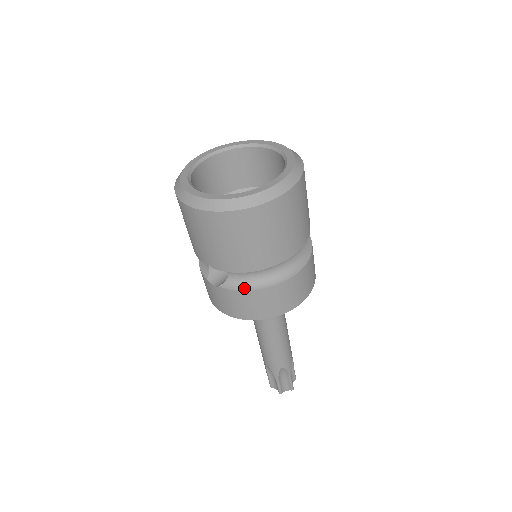
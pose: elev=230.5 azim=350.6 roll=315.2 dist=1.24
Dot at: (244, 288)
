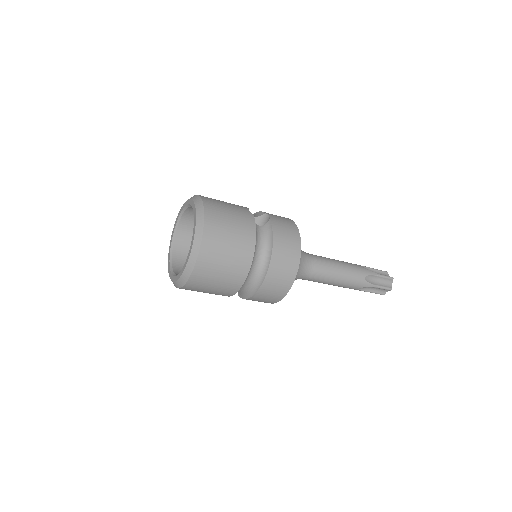
Dot at: (244, 297)
